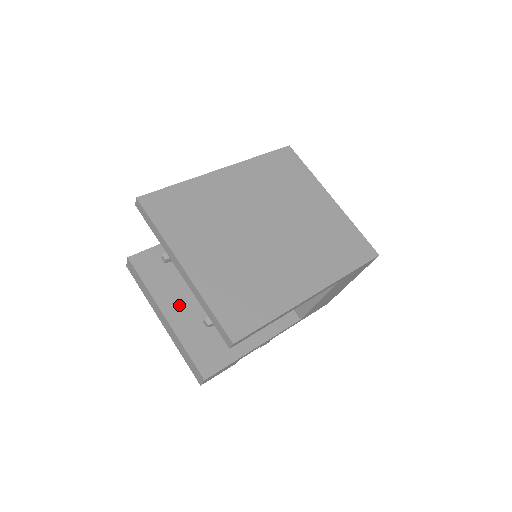
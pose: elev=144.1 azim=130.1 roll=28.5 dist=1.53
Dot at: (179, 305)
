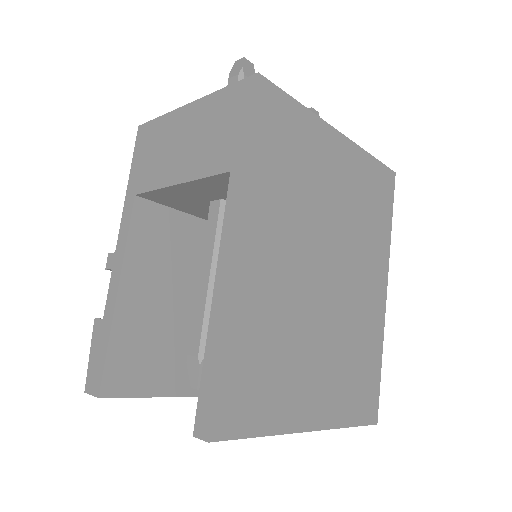
Dot at: occluded
